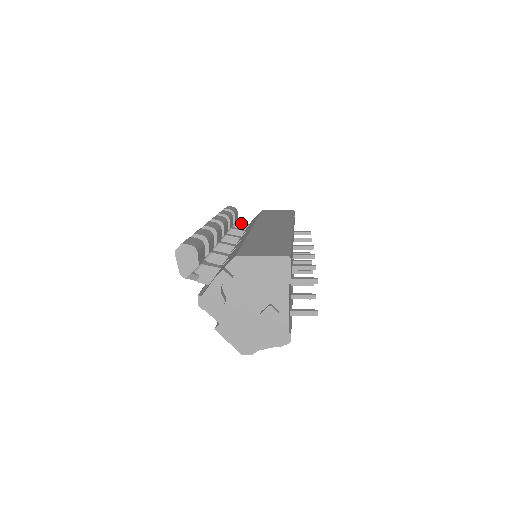
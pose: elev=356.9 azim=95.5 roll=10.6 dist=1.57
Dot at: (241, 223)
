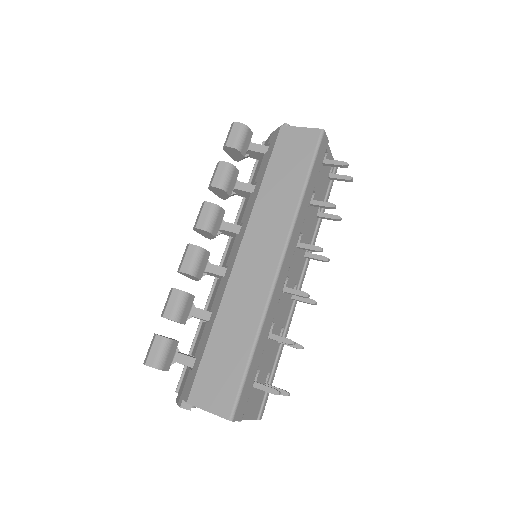
Dot at: (254, 150)
